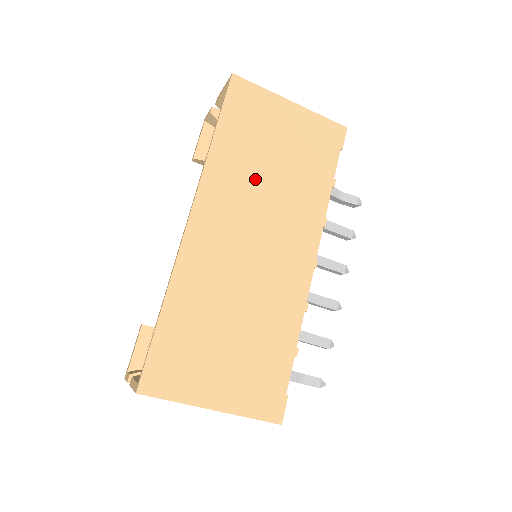
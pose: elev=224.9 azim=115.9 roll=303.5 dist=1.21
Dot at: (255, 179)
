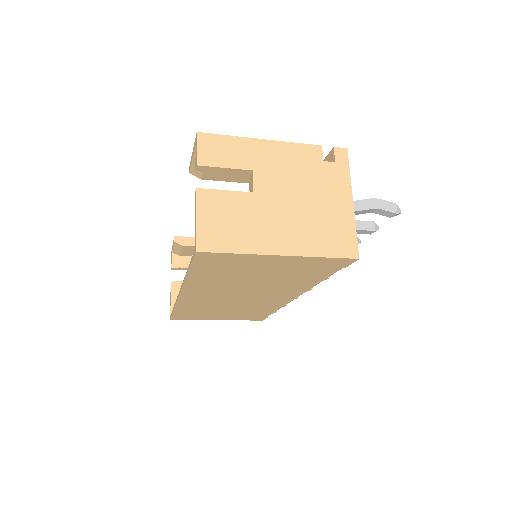
Dot at: (236, 284)
